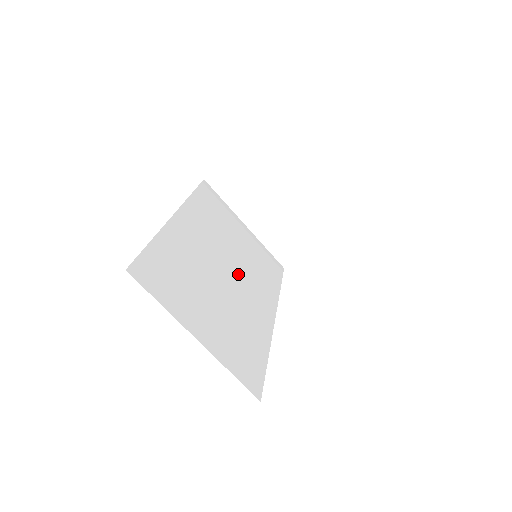
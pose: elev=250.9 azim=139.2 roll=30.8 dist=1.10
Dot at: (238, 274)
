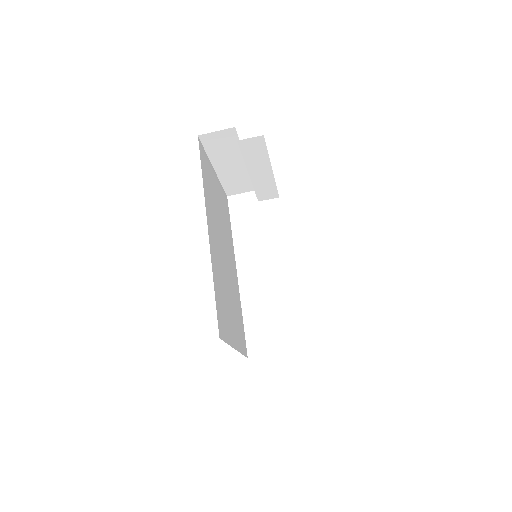
Dot at: (226, 249)
